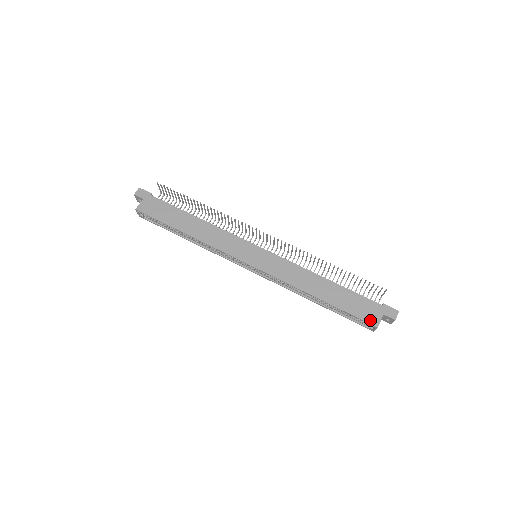
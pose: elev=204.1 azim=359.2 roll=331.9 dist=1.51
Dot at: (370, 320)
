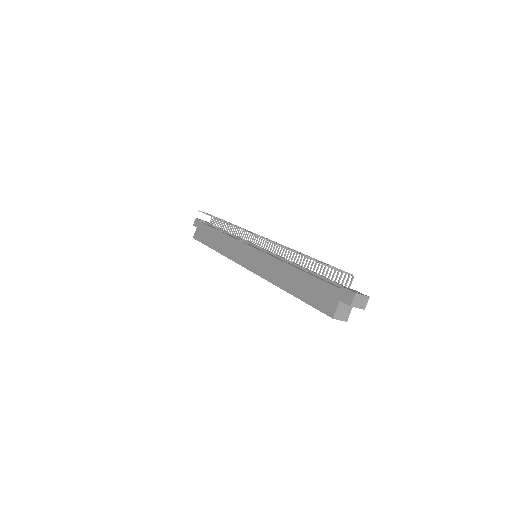
Dot at: (326, 310)
